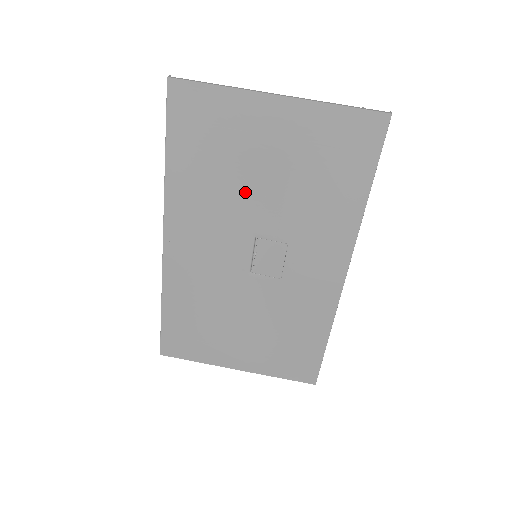
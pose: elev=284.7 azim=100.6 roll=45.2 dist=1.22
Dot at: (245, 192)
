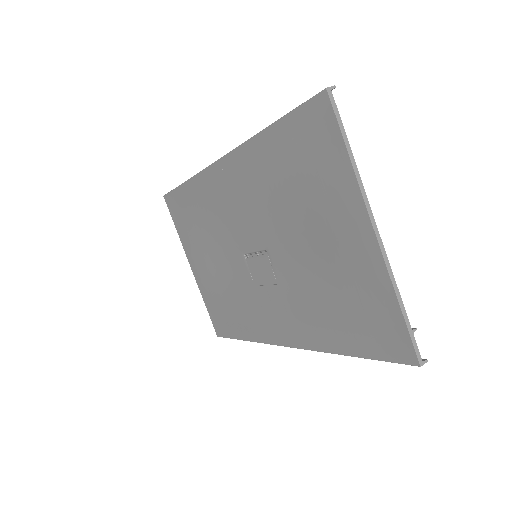
Dot at: (288, 226)
